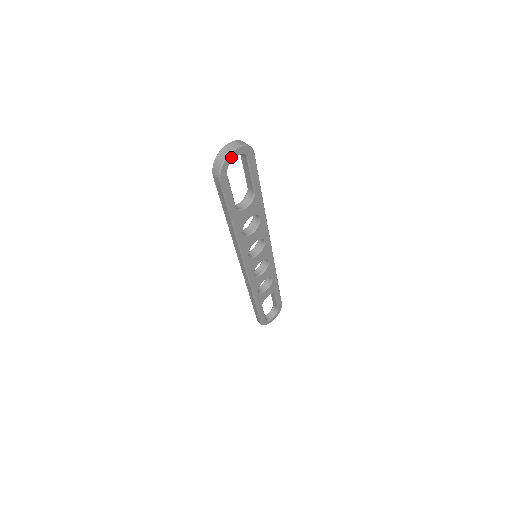
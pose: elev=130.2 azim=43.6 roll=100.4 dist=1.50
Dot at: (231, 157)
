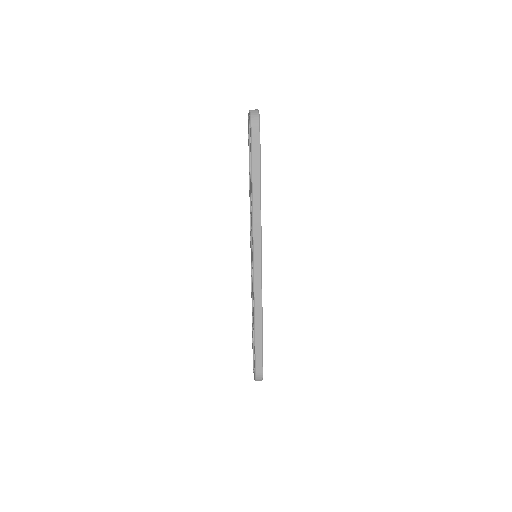
Dot at: occluded
